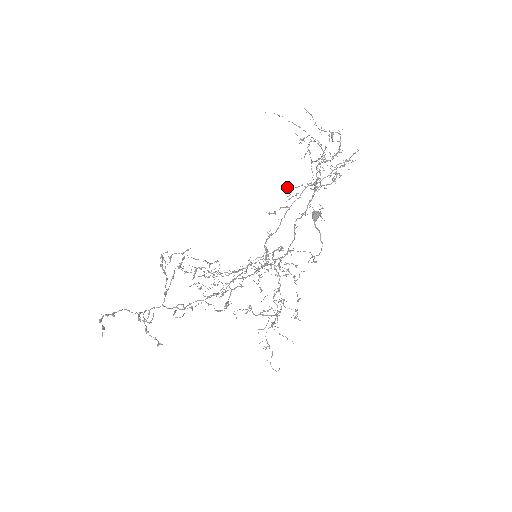
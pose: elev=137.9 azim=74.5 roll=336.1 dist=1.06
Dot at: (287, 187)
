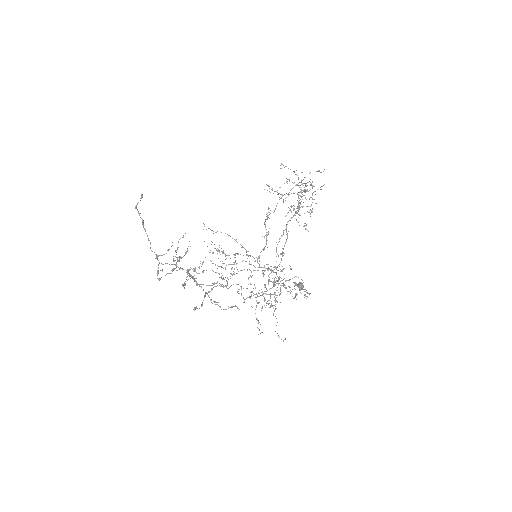
Dot at: (281, 164)
